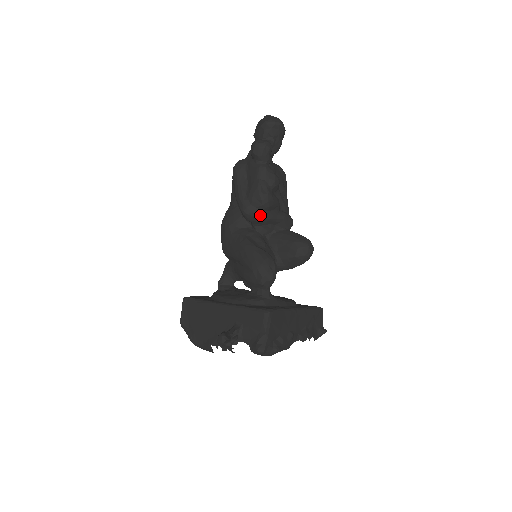
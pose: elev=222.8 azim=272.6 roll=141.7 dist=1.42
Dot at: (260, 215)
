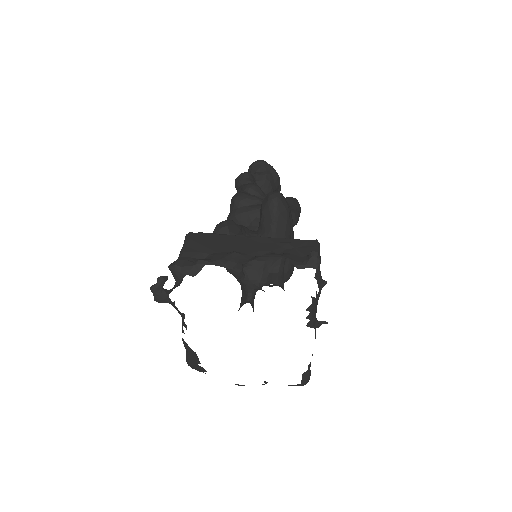
Dot at: (237, 213)
